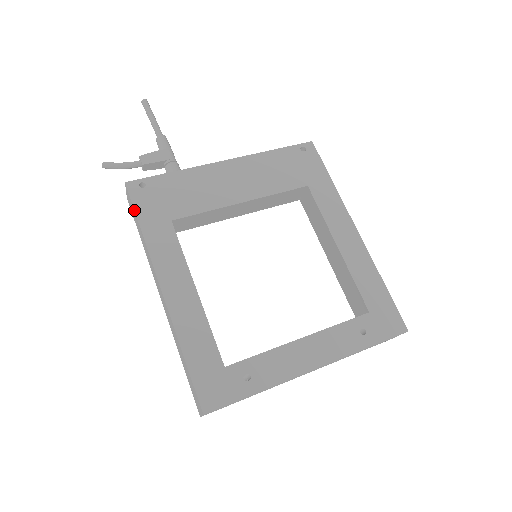
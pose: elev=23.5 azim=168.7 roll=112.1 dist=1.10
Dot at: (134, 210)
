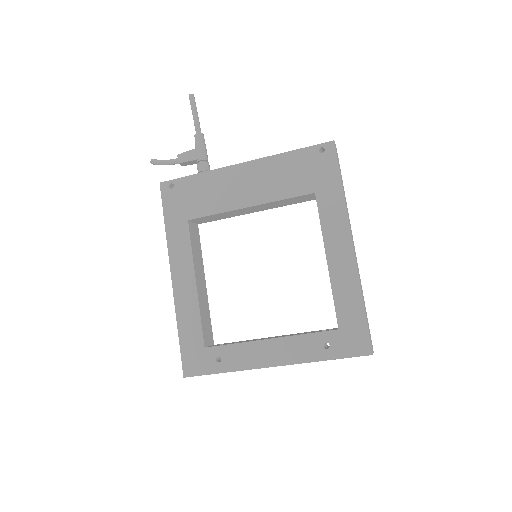
Dot at: occluded
